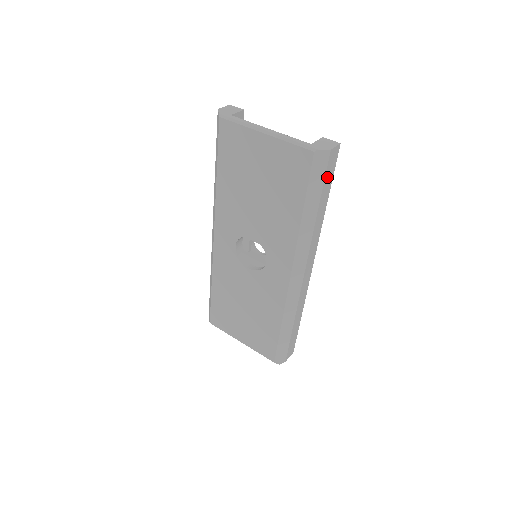
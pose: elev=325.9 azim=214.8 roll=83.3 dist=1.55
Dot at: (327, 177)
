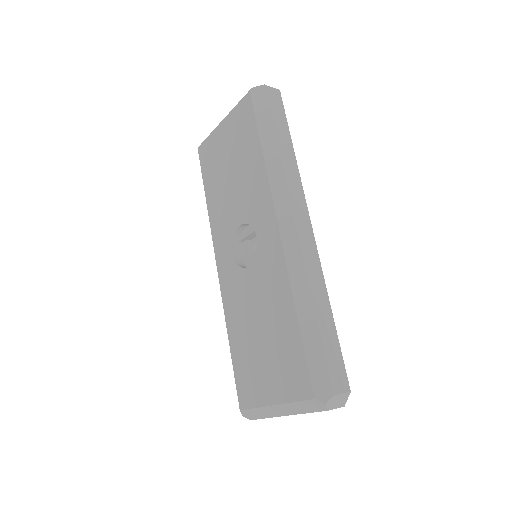
Dot at: (274, 112)
